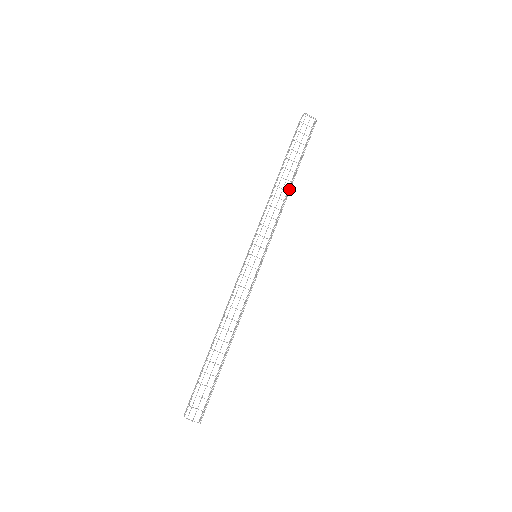
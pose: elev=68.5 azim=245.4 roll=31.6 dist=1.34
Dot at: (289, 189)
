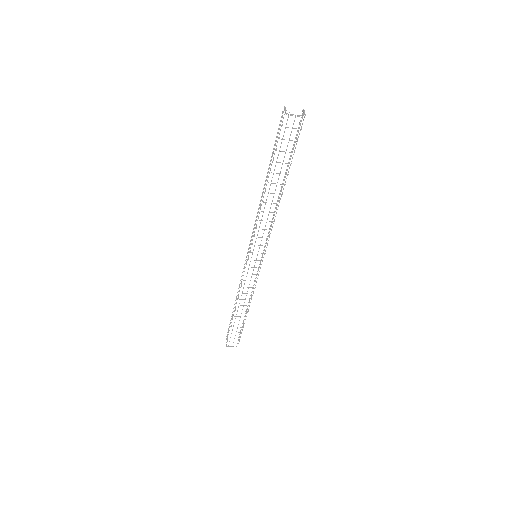
Dot at: occluded
